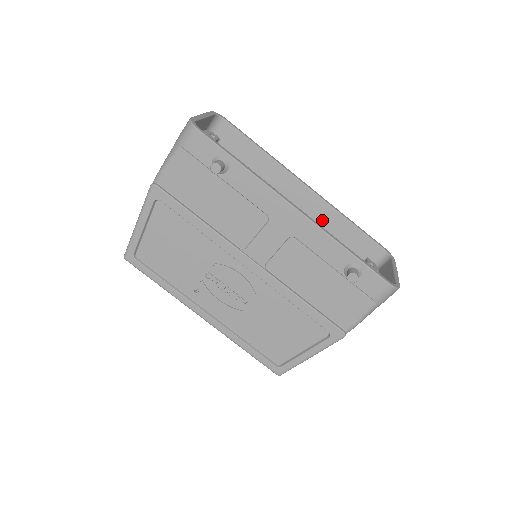
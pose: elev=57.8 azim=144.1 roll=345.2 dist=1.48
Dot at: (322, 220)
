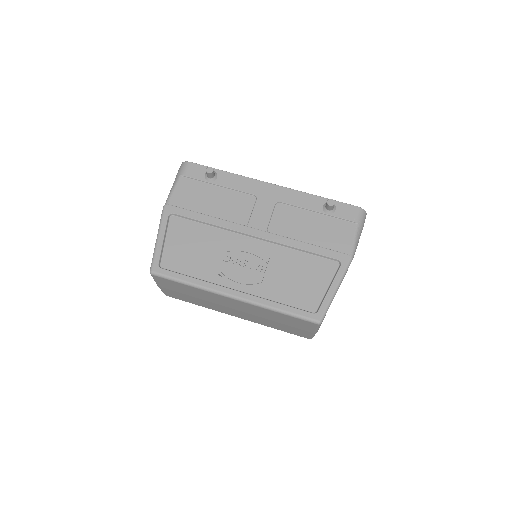
Dot at: occluded
